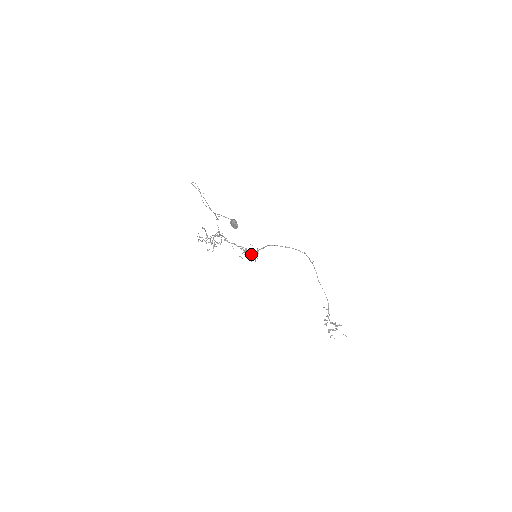
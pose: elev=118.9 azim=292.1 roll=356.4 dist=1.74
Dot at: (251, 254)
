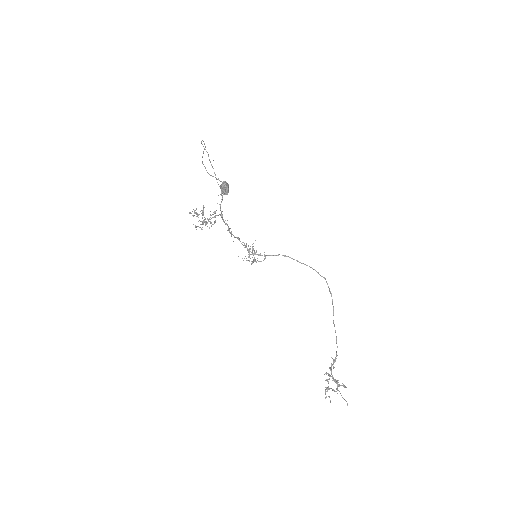
Dot at: (253, 255)
